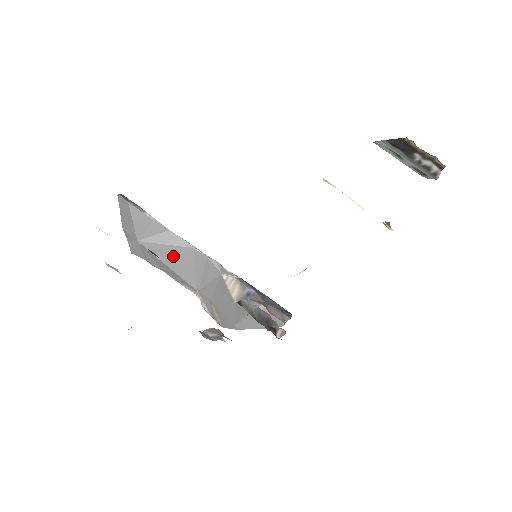
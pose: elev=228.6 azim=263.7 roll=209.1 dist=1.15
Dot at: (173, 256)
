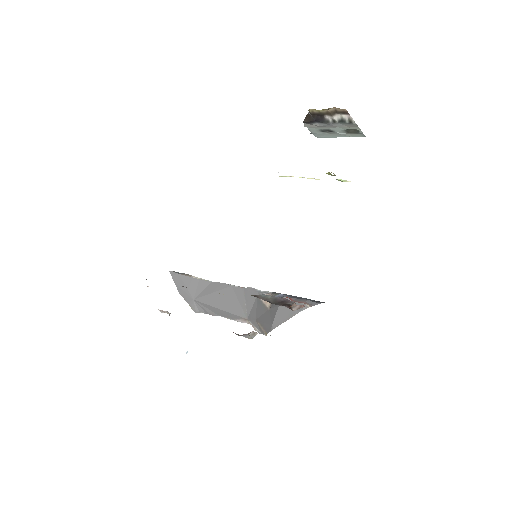
Dot at: (220, 299)
